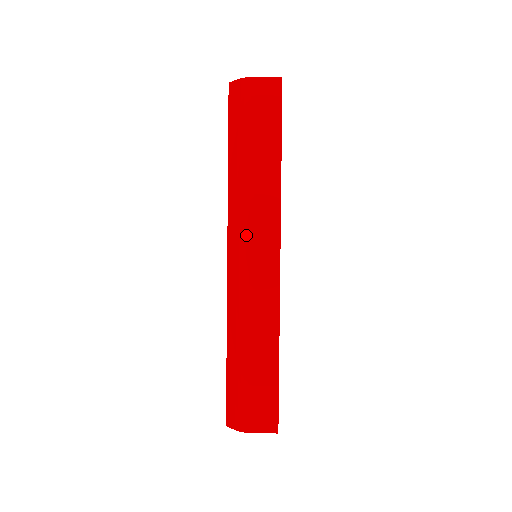
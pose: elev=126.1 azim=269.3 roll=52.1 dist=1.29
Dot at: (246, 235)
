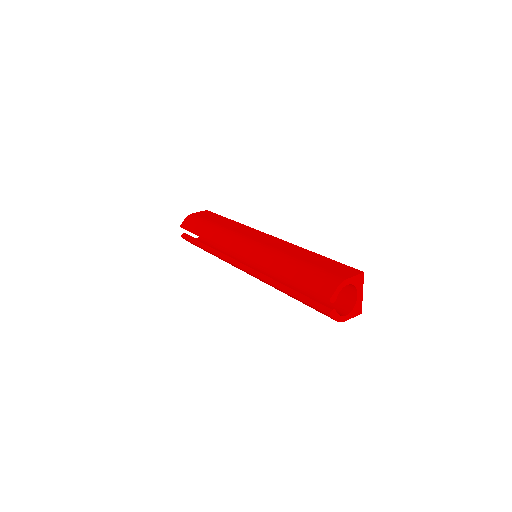
Dot at: (241, 237)
